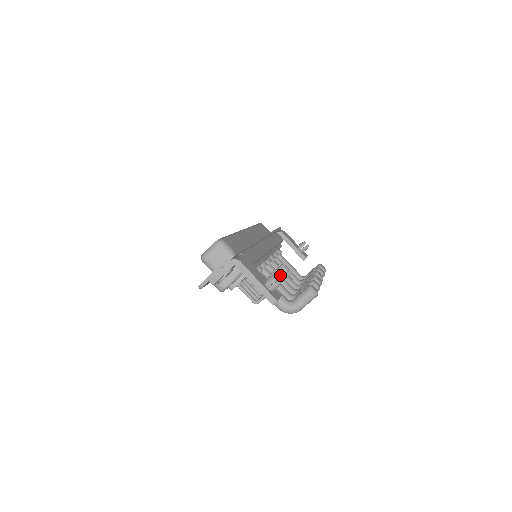
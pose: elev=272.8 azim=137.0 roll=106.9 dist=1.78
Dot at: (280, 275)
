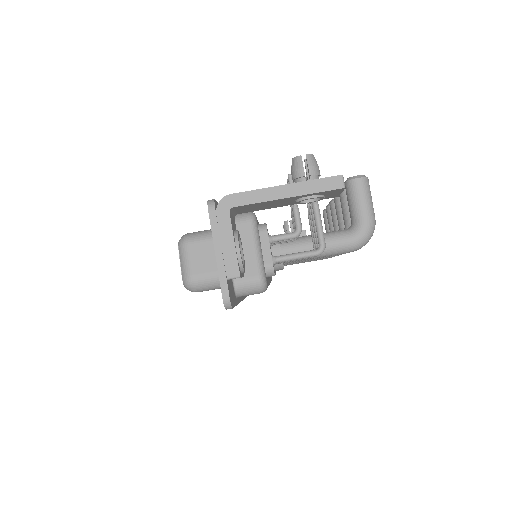
Dot at: occluded
